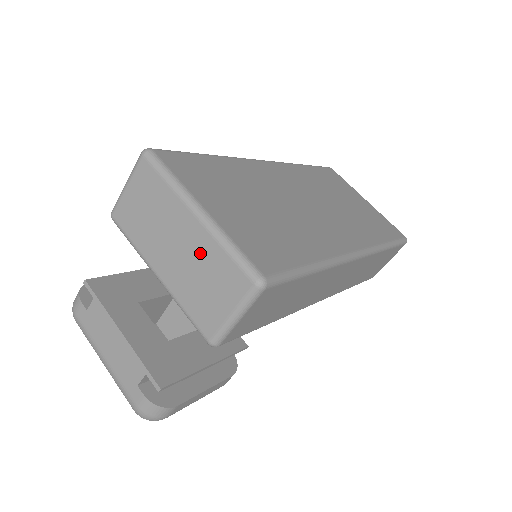
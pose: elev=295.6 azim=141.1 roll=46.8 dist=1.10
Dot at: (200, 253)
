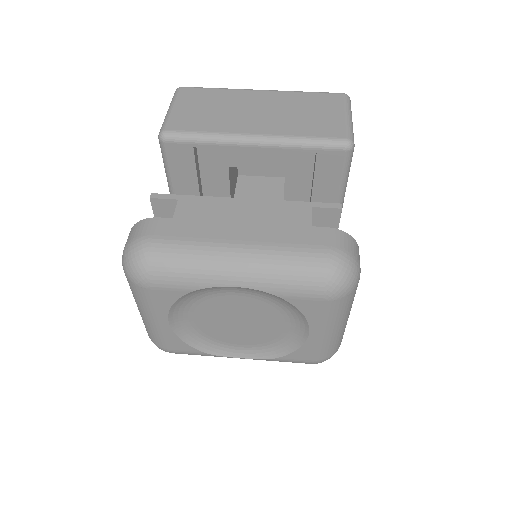
Dot at: (286, 103)
